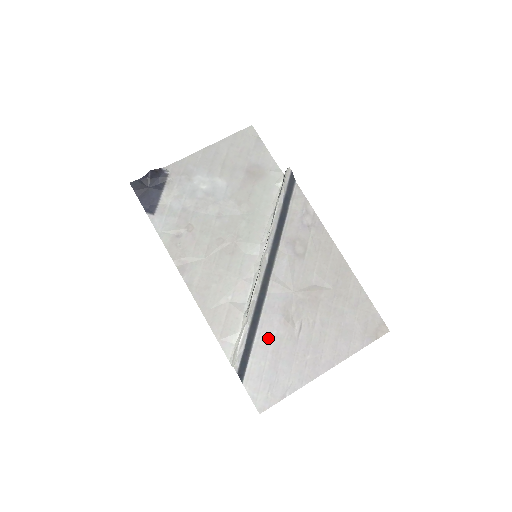
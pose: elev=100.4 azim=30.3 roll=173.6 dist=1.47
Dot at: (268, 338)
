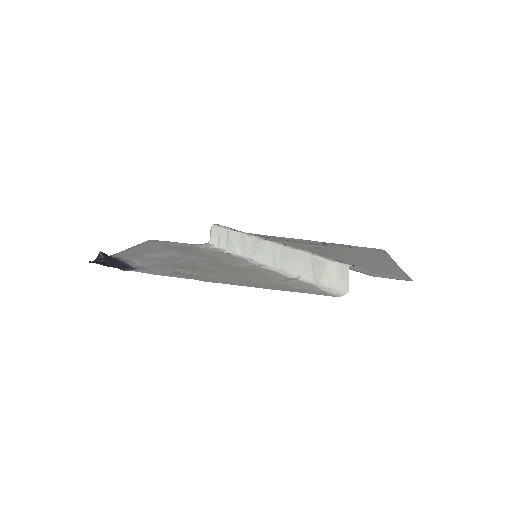
Dot at: occluded
